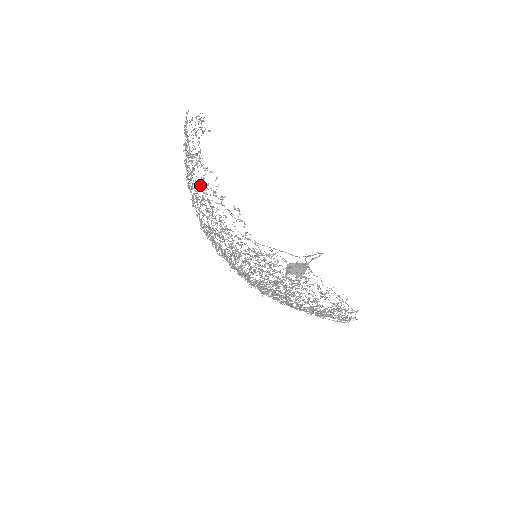
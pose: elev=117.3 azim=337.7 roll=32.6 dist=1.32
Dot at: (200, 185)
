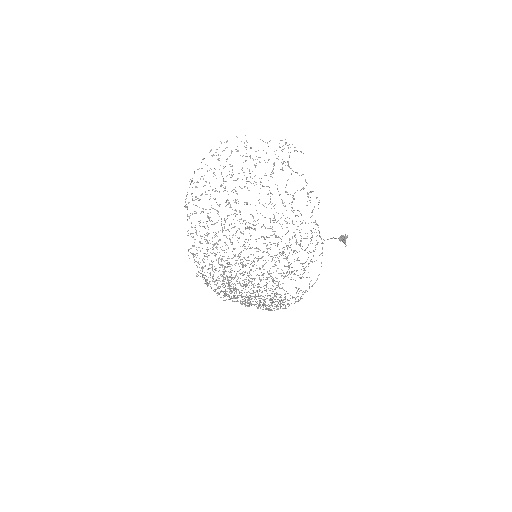
Dot at: (197, 198)
